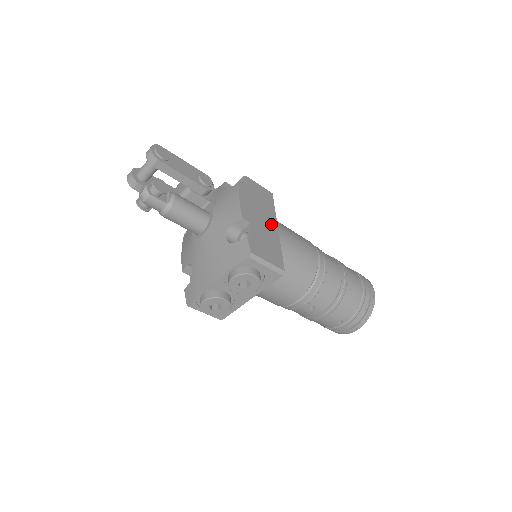
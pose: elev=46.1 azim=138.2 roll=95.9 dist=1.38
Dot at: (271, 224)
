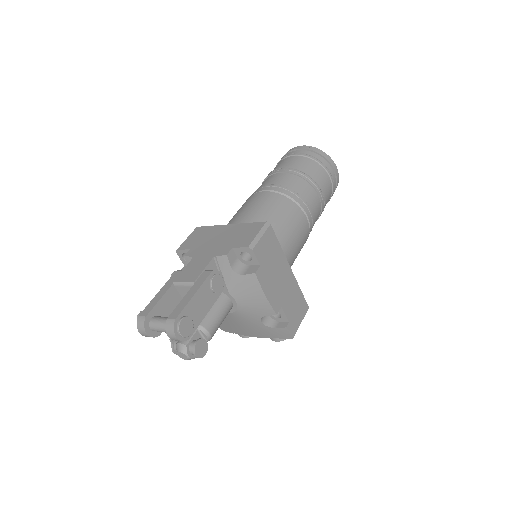
Dot at: (287, 274)
